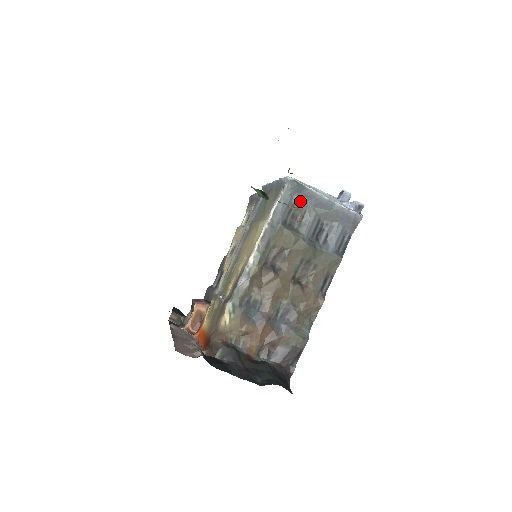
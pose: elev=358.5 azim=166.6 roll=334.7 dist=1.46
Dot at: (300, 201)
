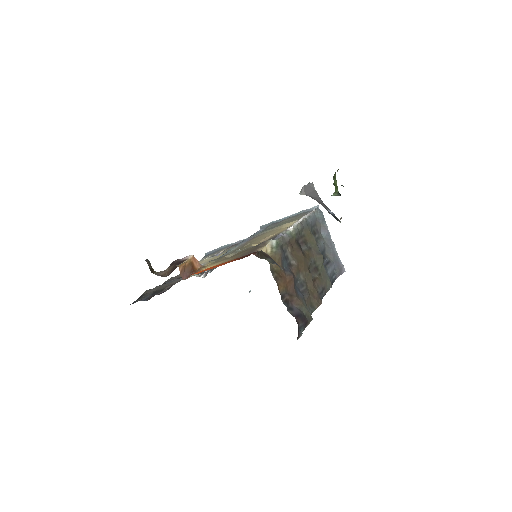
Dot at: (319, 227)
